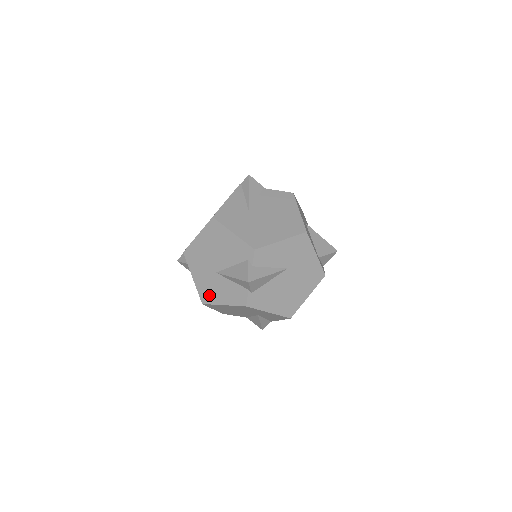
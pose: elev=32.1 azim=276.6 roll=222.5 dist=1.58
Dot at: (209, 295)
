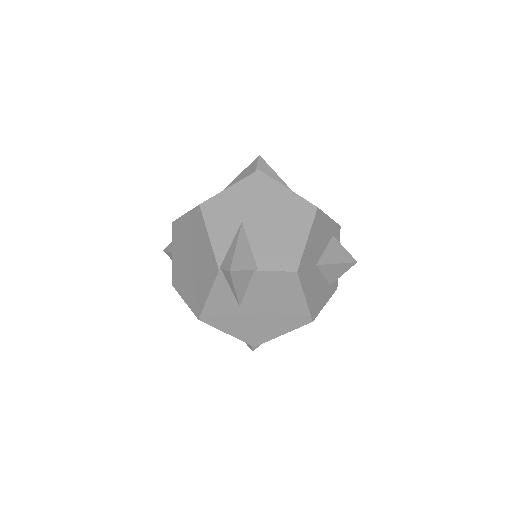
Dot at: occluded
